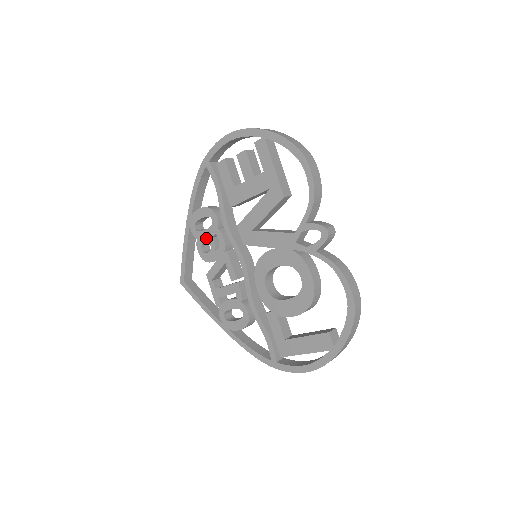
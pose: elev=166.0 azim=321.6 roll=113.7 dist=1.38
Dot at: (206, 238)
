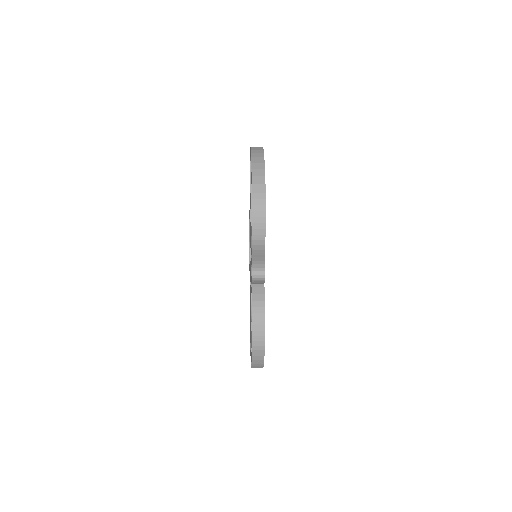
Dot at: occluded
